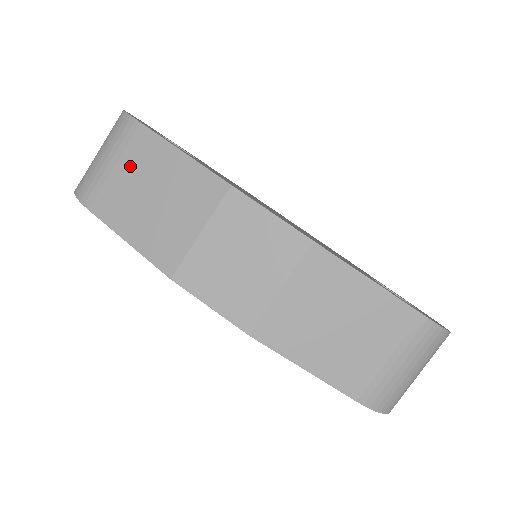
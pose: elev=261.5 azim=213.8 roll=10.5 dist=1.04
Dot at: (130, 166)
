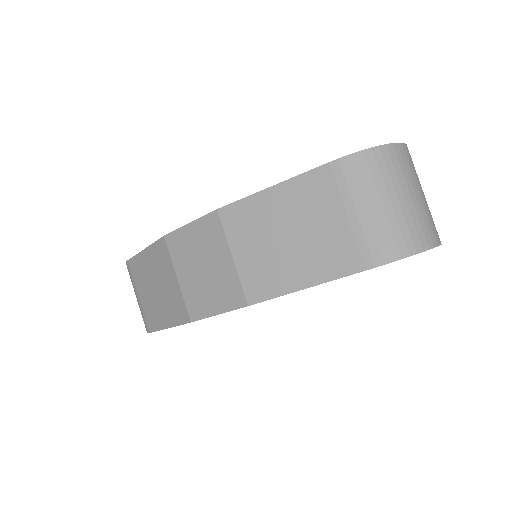
Dot at: (141, 287)
